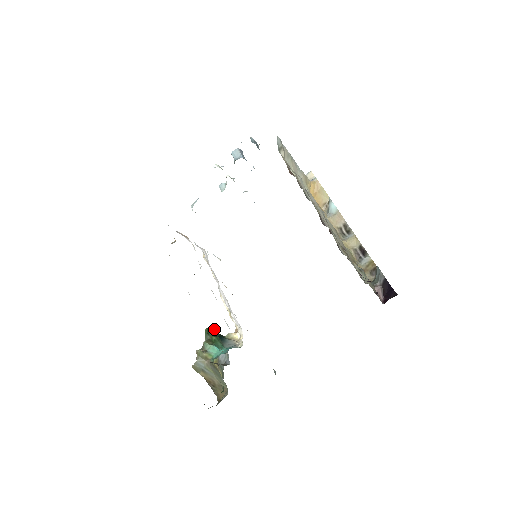
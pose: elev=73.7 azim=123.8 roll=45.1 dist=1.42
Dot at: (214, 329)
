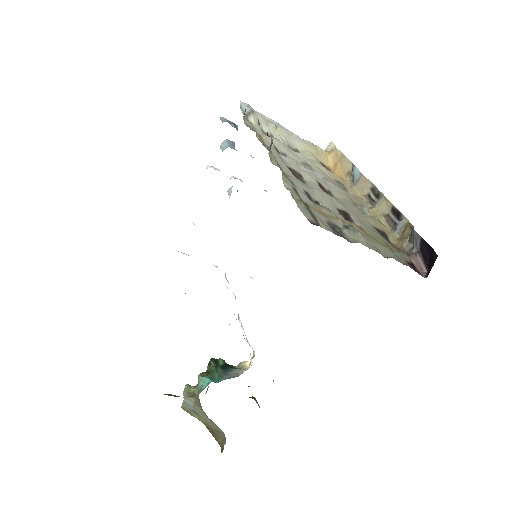
Dot at: (219, 358)
